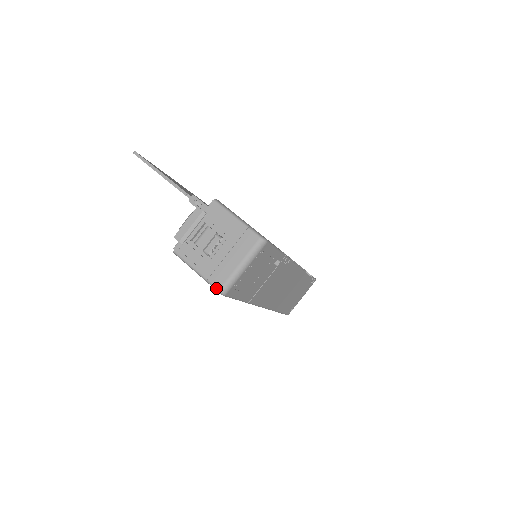
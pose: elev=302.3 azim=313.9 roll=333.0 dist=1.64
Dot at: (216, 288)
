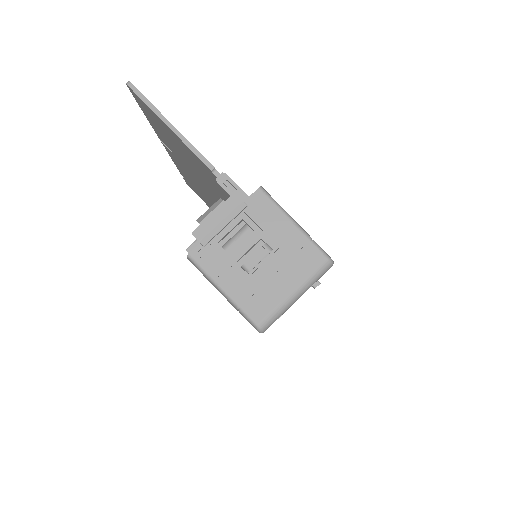
Dot at: (253, 322)
